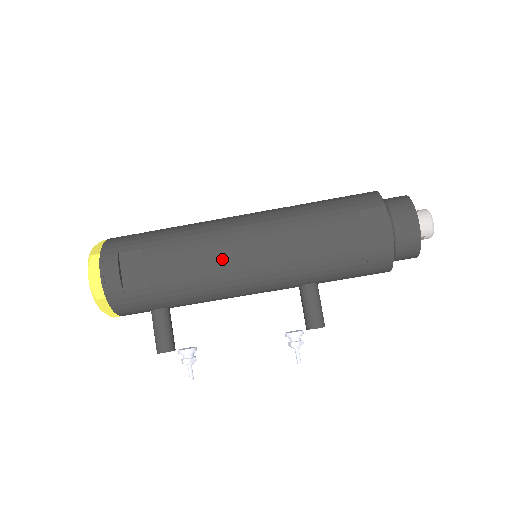
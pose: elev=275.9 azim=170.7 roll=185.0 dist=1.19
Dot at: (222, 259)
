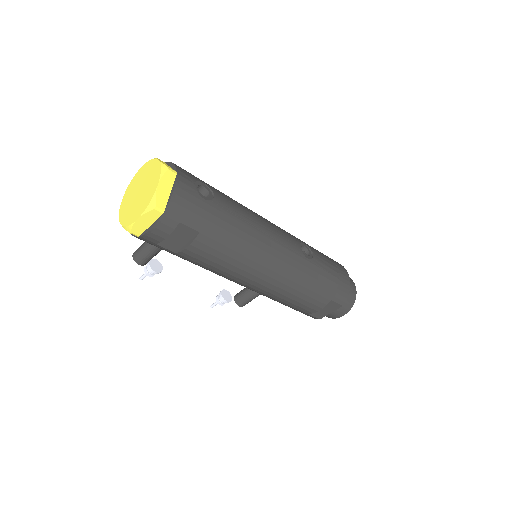
Dot at: (241, 275)
